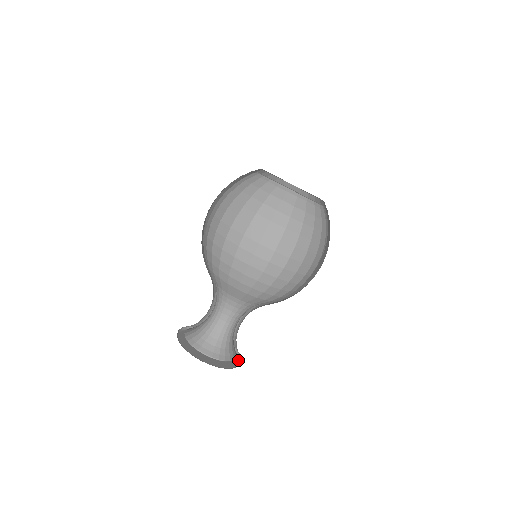
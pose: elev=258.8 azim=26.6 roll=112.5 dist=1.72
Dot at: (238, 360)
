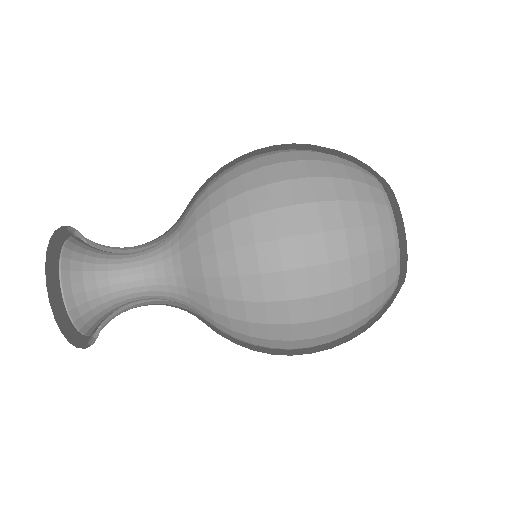
Dot at: (82, 344)
